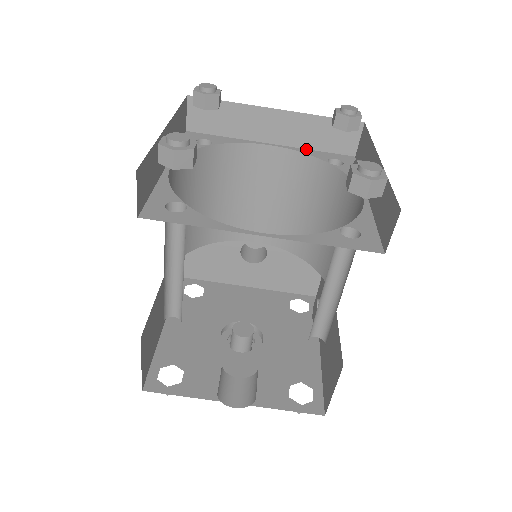
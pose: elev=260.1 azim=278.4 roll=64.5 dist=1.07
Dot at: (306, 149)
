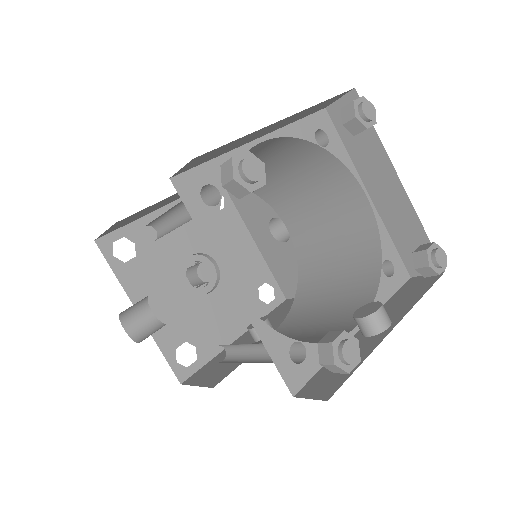
Dot at: (387, 230)
